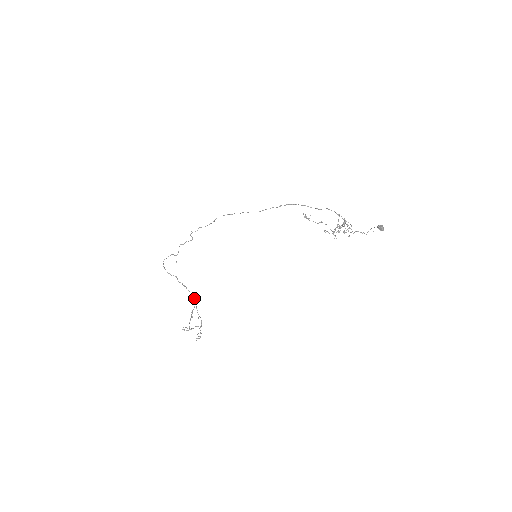
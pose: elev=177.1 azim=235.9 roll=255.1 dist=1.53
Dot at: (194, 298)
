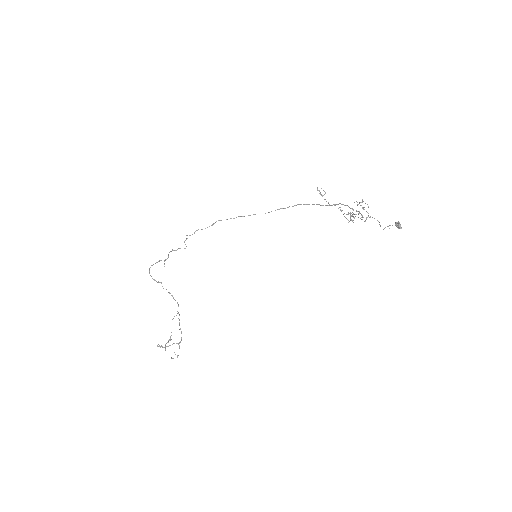
Dot at: (178, 306)
